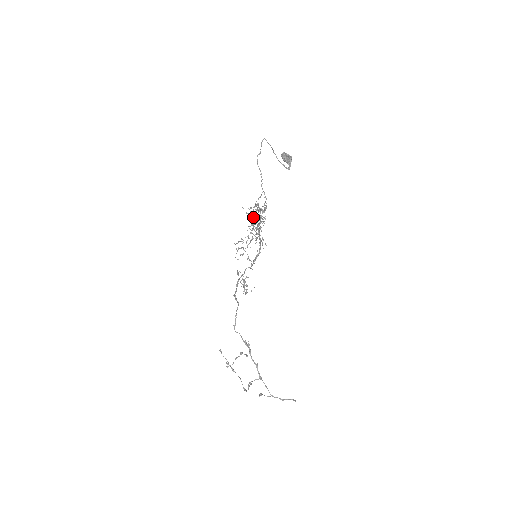
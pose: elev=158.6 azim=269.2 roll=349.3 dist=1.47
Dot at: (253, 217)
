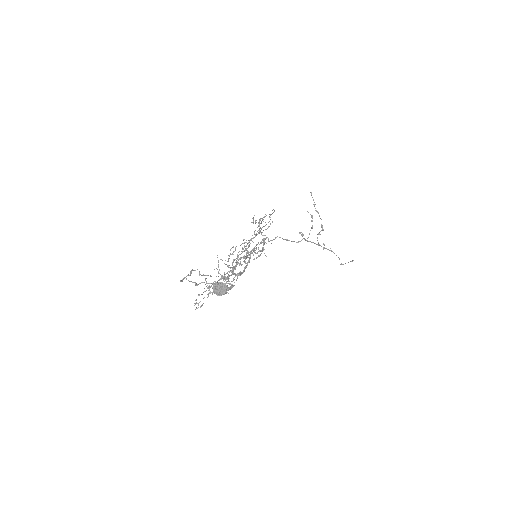
Dot at: occluded
